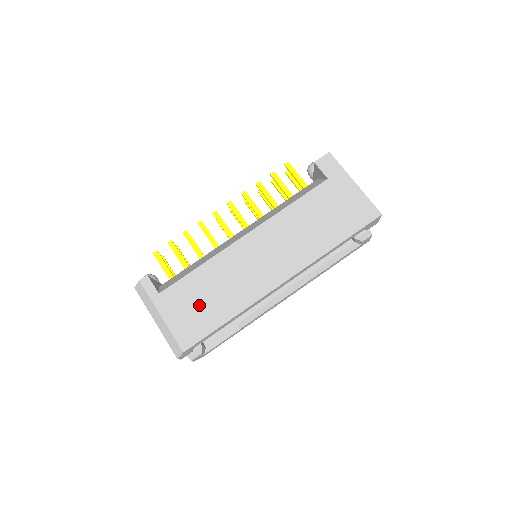
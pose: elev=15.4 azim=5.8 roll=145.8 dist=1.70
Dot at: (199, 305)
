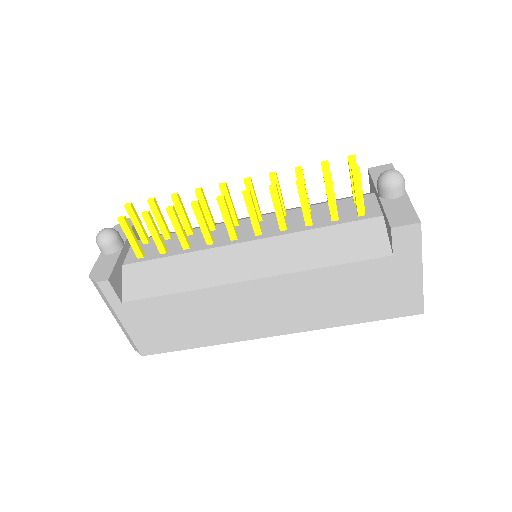
Dot at: (169, 327)
